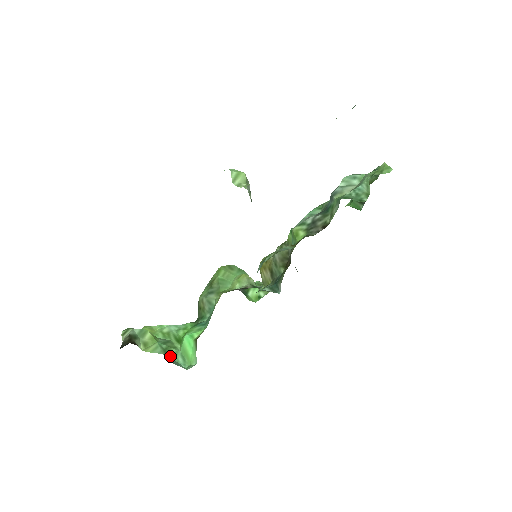
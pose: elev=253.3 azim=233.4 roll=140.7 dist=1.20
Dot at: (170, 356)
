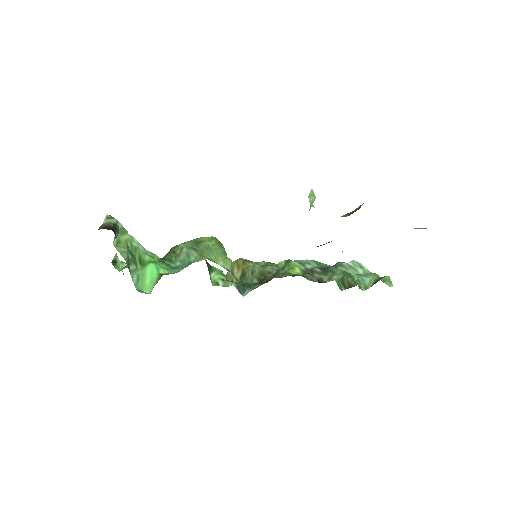
Dot at: (130, 268)
